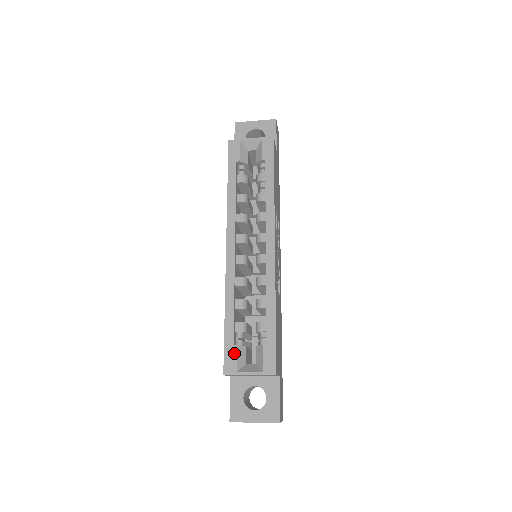
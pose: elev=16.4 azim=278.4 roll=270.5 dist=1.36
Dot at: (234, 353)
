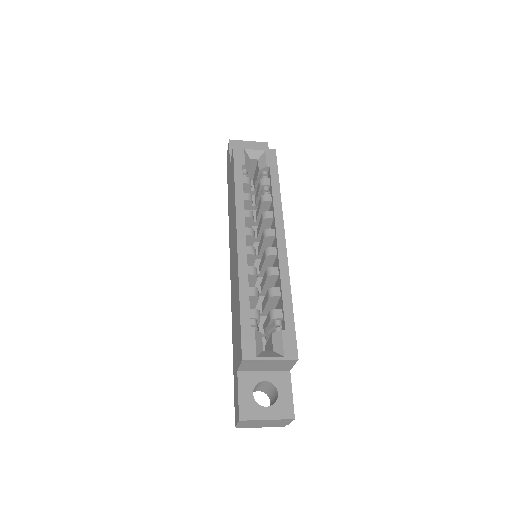
Dot at: (252, 338)
